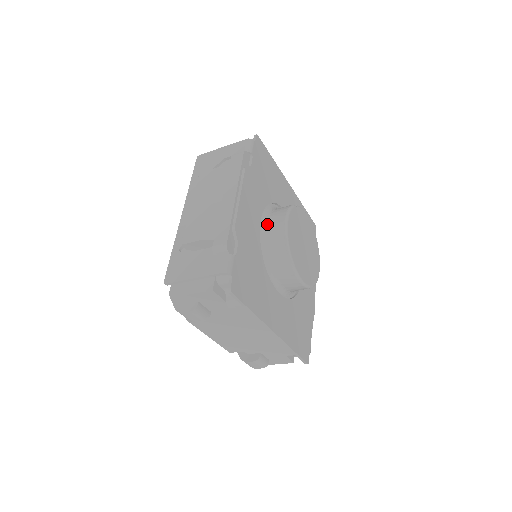
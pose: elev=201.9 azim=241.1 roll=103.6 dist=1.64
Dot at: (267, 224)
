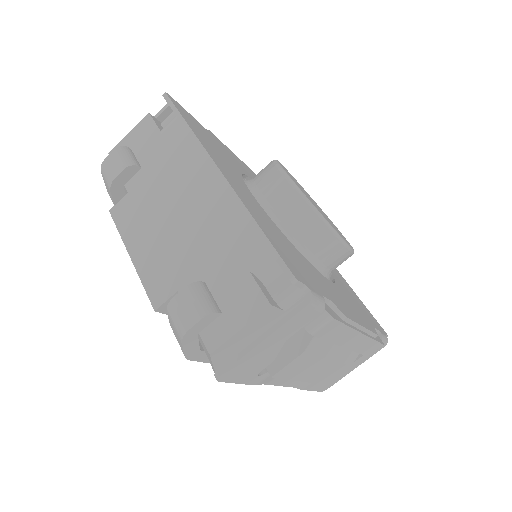
Dot at: occluded
